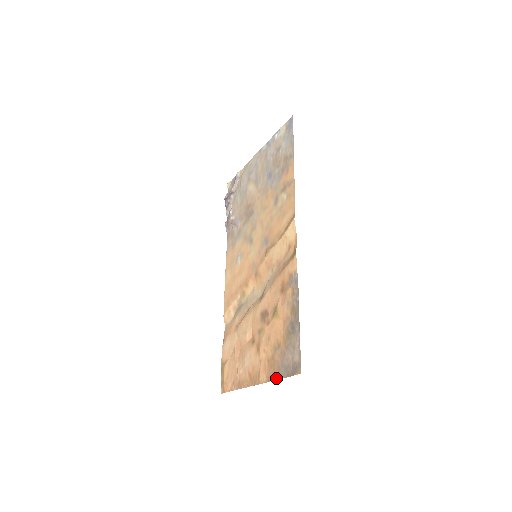
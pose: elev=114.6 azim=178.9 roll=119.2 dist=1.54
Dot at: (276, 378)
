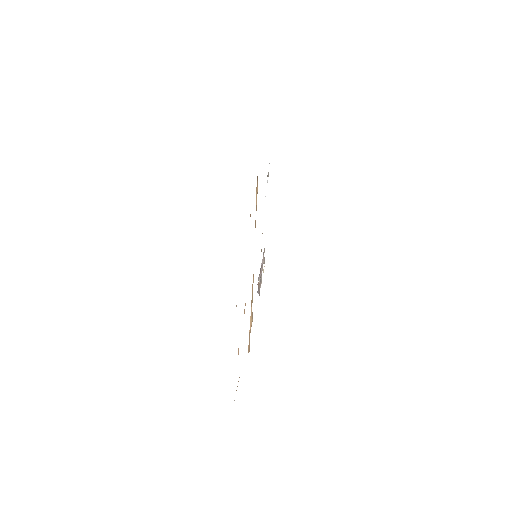
Dot at: occluded
